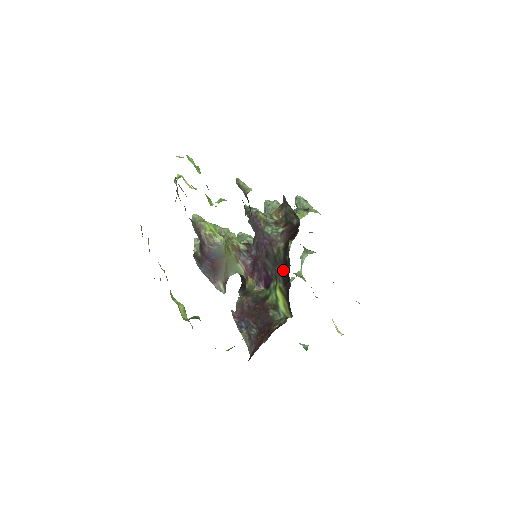
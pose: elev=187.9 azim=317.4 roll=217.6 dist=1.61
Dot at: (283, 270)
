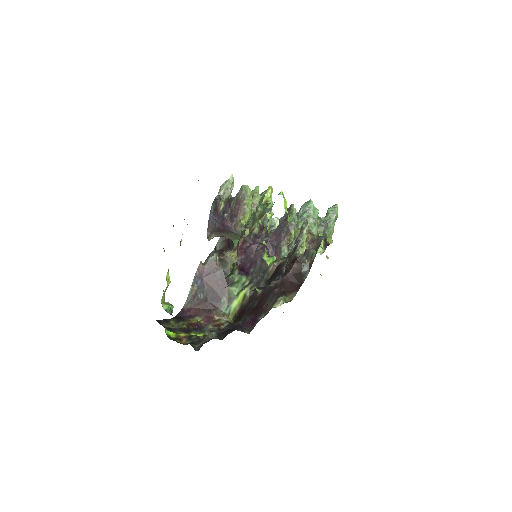
Dot at: occluded
